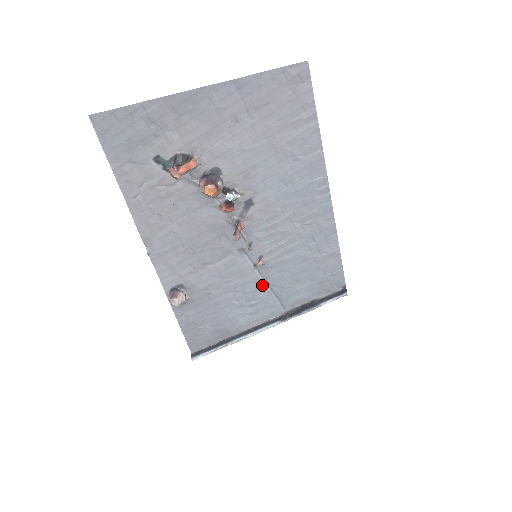
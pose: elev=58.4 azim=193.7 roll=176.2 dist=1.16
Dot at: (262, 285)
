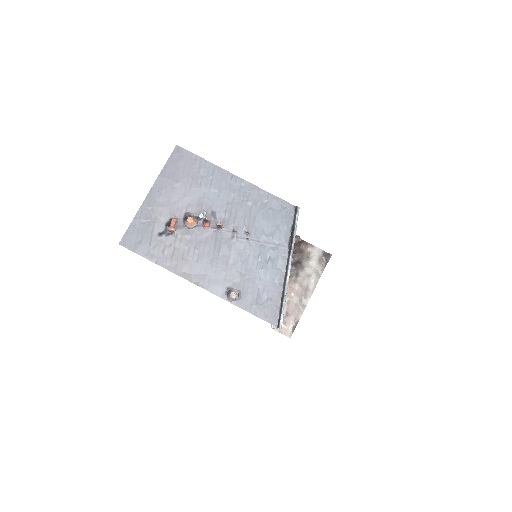
Dot at: (262, 246)
